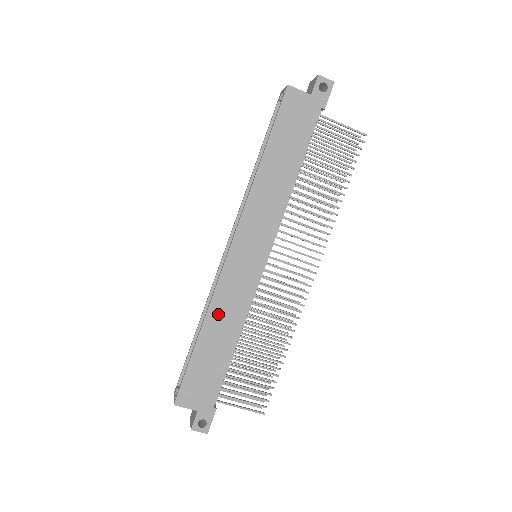
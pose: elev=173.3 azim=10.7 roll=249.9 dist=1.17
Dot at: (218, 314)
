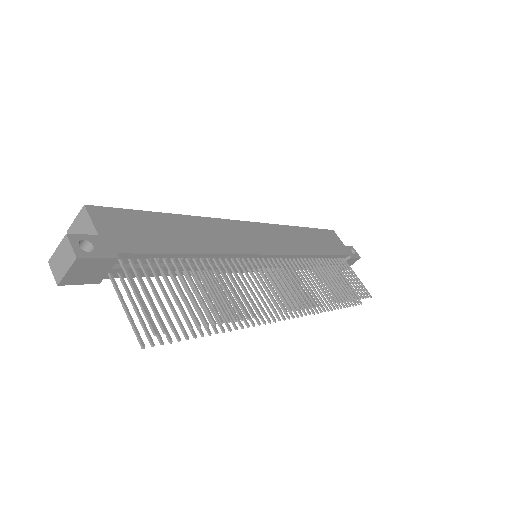
Dot at: (204, 227)
